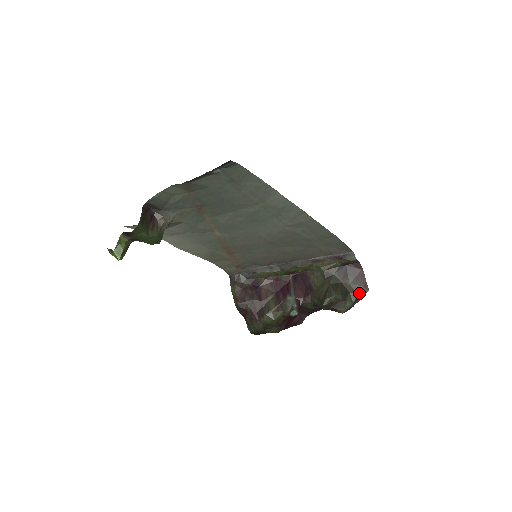
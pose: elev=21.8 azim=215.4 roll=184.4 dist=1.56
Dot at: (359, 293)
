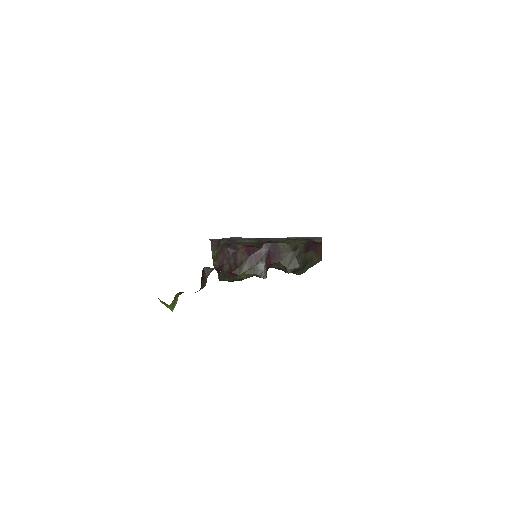
Dot at: (314, 262)
